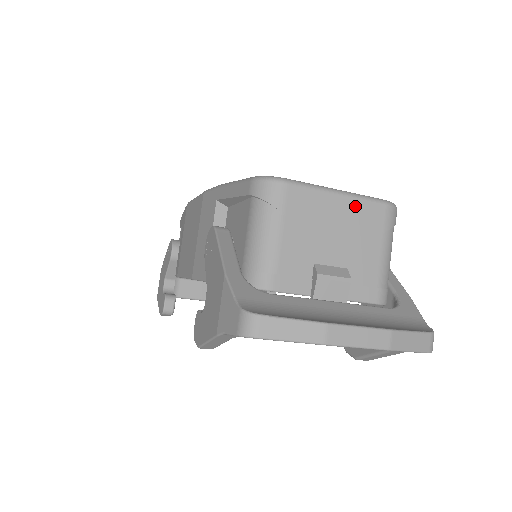
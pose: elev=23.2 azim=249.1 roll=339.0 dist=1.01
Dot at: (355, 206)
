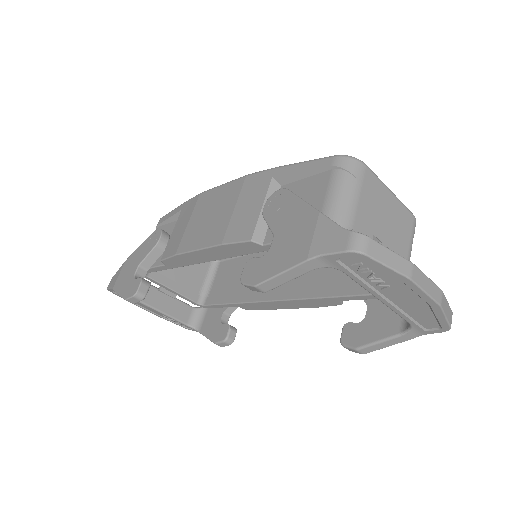
Dot at: (399, 207)
